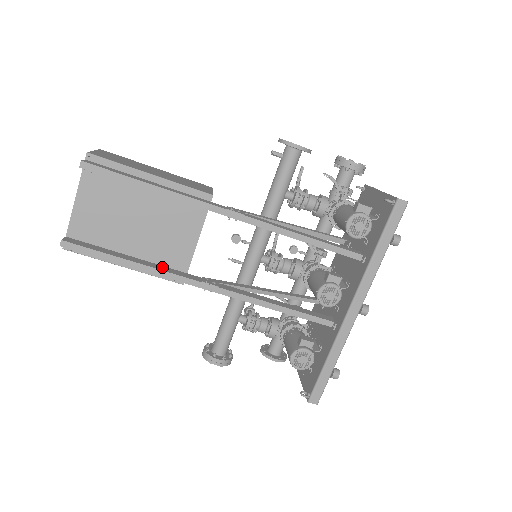
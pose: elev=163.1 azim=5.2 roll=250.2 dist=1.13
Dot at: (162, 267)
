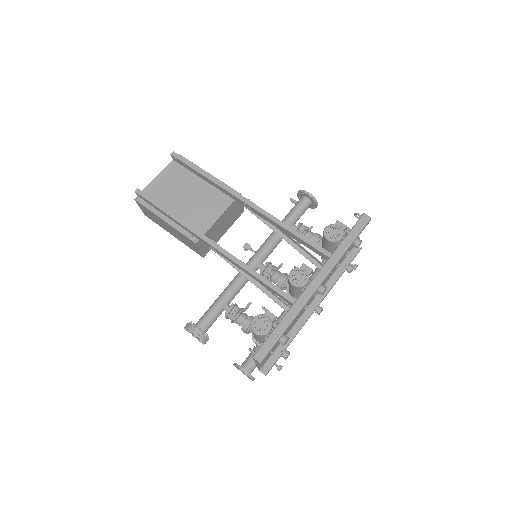
Dot at: occluded
